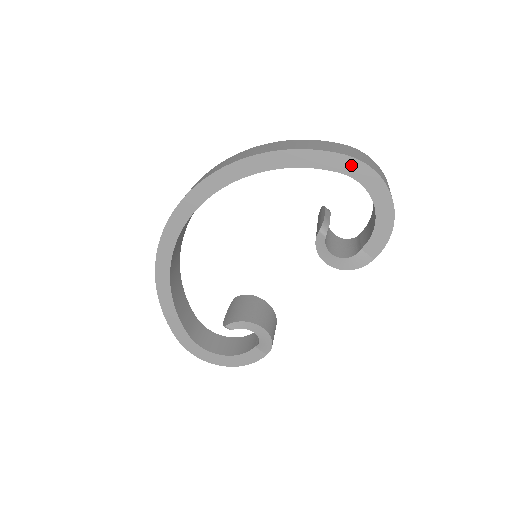
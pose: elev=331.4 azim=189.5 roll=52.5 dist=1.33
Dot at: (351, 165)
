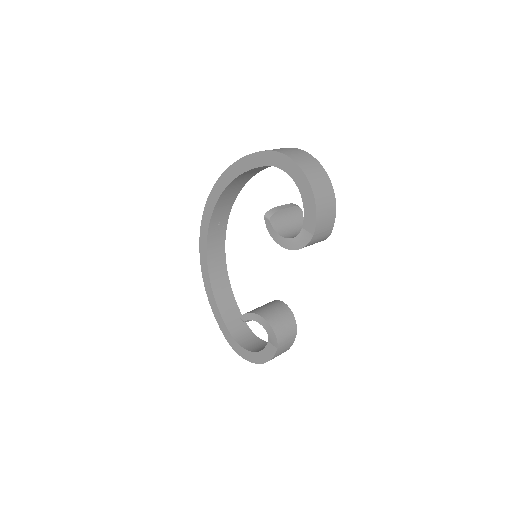
Dot at: (272, 157)
